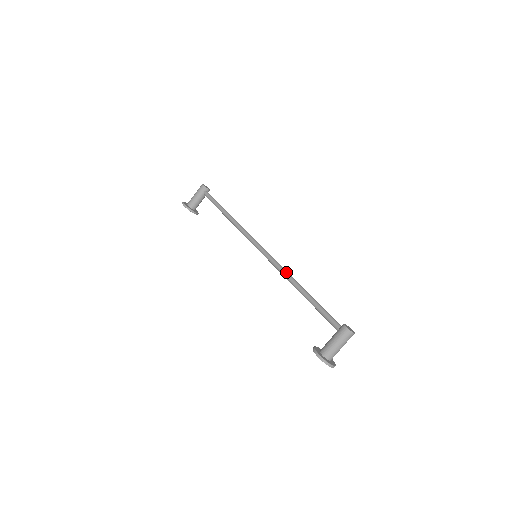
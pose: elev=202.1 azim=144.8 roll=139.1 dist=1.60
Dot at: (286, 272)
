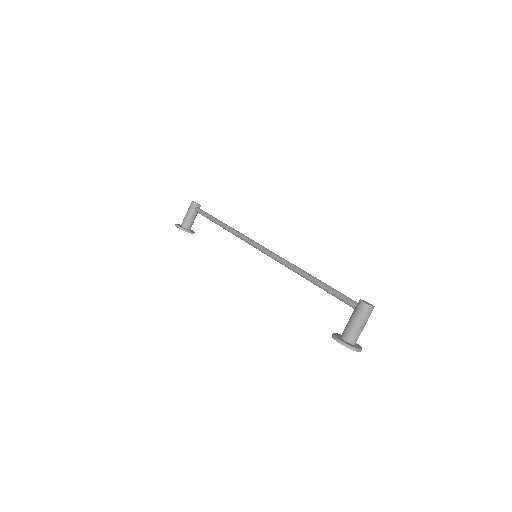
Dot at: (289, 263)
